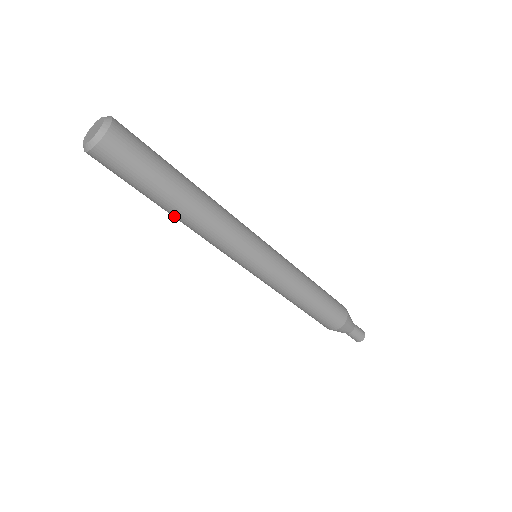
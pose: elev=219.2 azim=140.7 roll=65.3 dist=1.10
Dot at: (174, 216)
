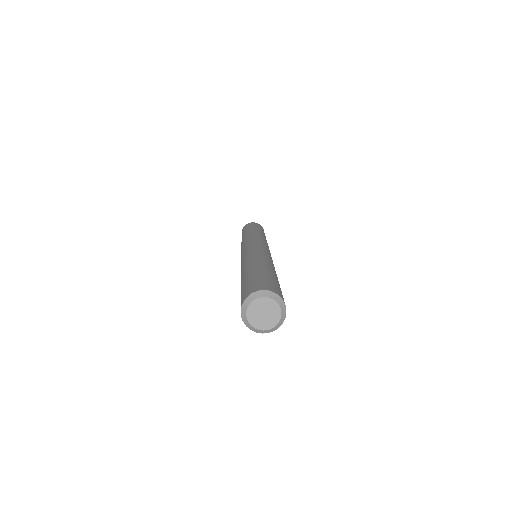
Dot at: occluded
